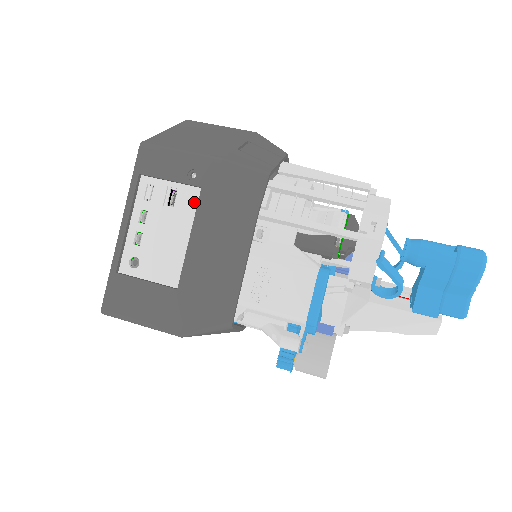
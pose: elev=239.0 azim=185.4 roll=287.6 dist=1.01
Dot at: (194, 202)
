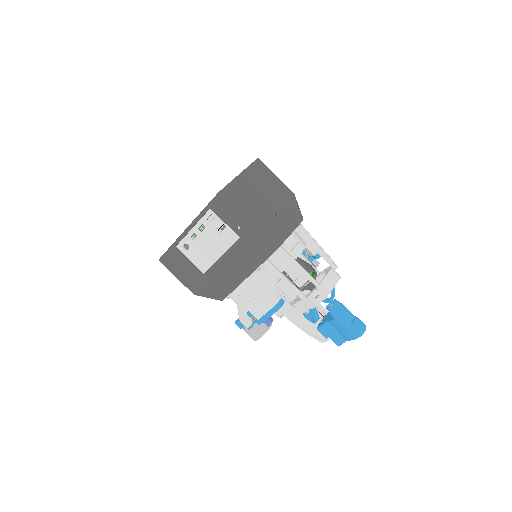
Dot at: (232, 239)
